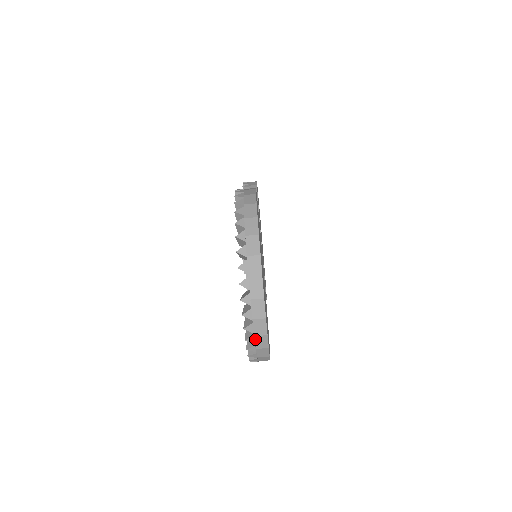
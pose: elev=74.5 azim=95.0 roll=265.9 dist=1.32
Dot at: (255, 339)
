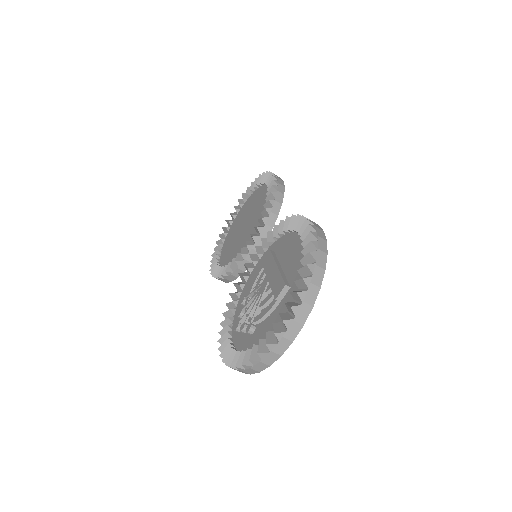
Dot at: (258, 363)
